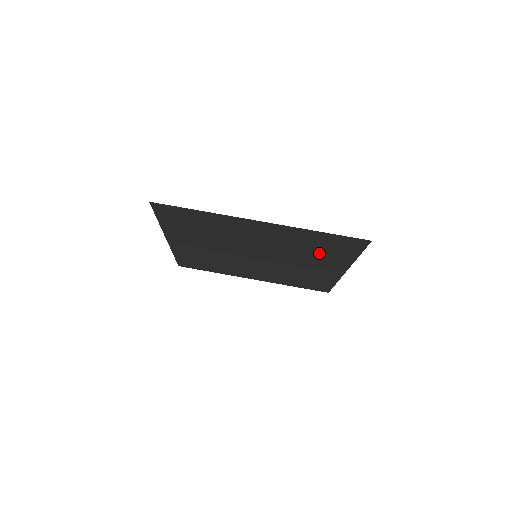
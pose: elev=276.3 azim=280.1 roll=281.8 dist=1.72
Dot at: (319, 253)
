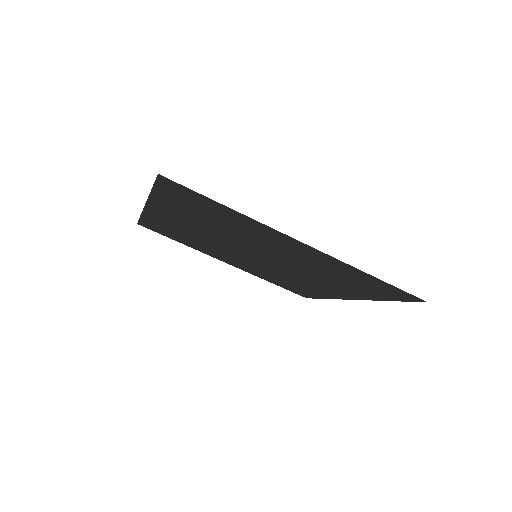
Dot at: (343, 283)
